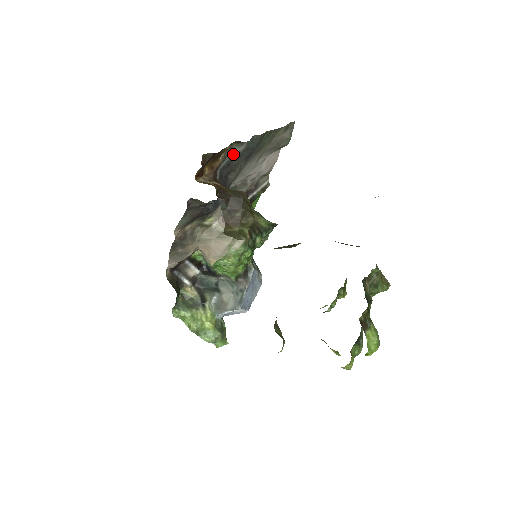
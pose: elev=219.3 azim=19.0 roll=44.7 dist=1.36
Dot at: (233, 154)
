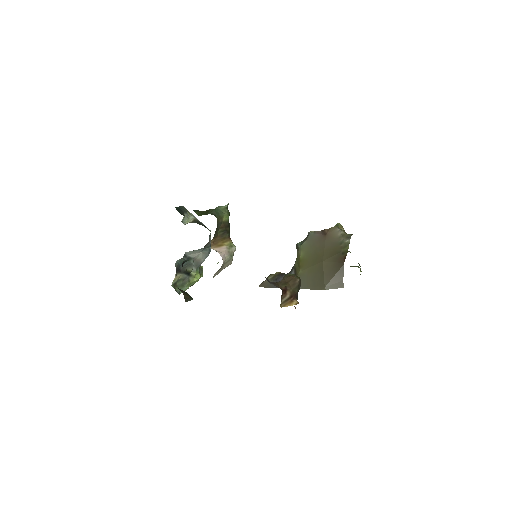
Dot at: occluded
